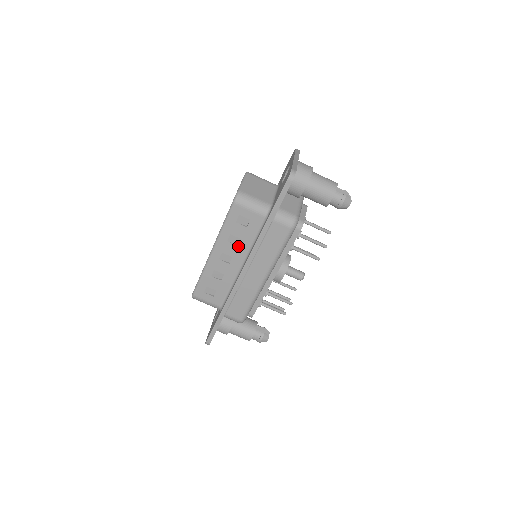
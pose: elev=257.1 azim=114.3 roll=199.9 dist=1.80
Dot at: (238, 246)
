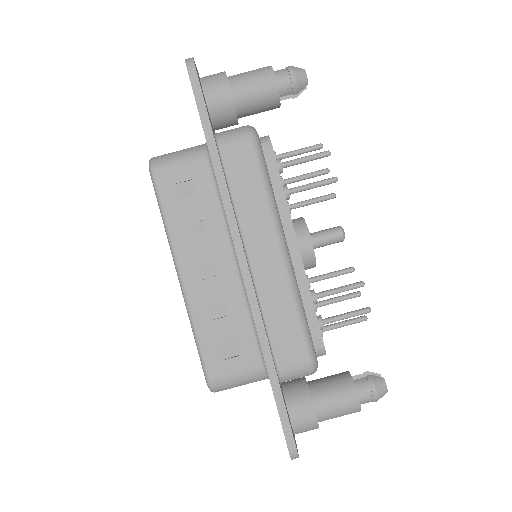
Dot at: (207, 235)
